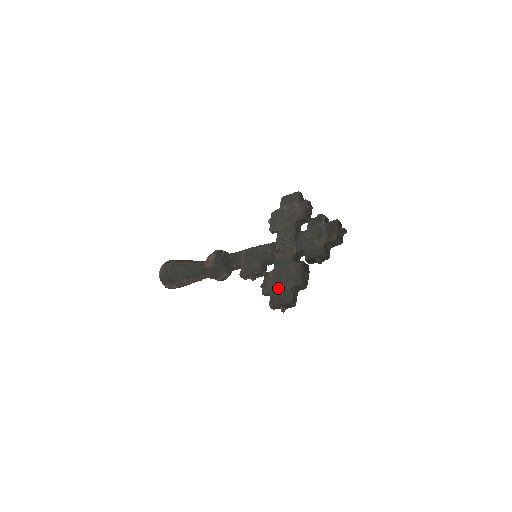
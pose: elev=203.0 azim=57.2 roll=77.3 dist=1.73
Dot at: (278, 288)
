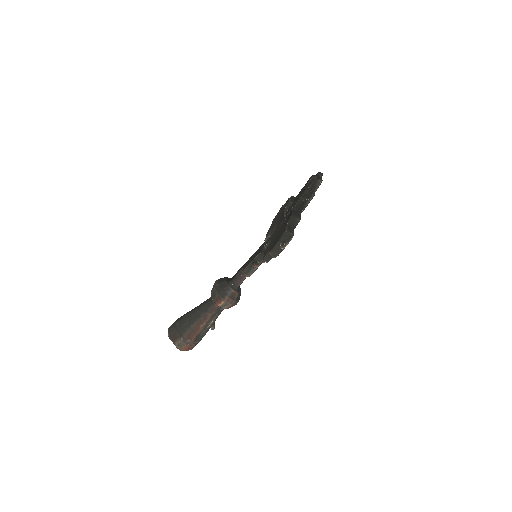
Dot at: (275, 240)
